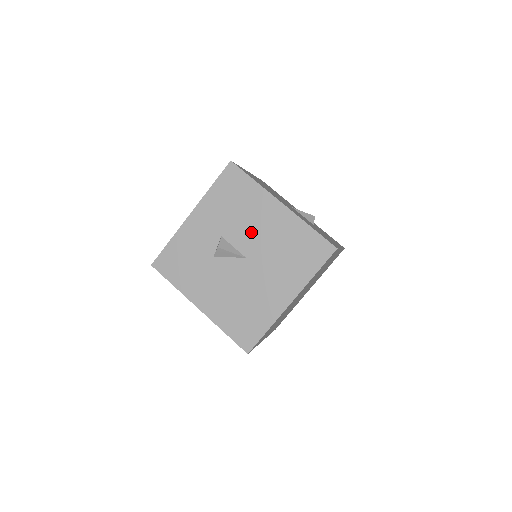
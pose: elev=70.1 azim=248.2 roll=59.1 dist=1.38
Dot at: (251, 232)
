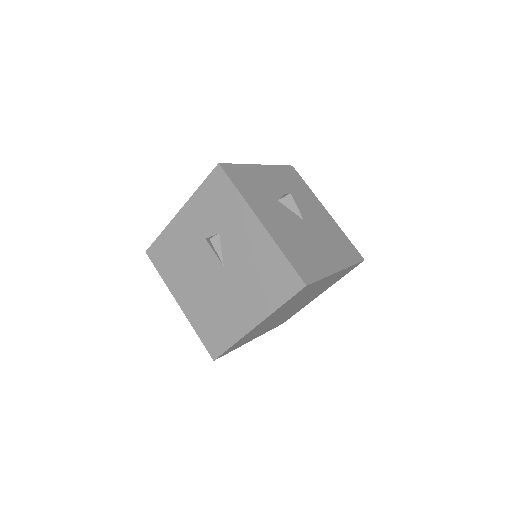
Dot at: (307, 209)
